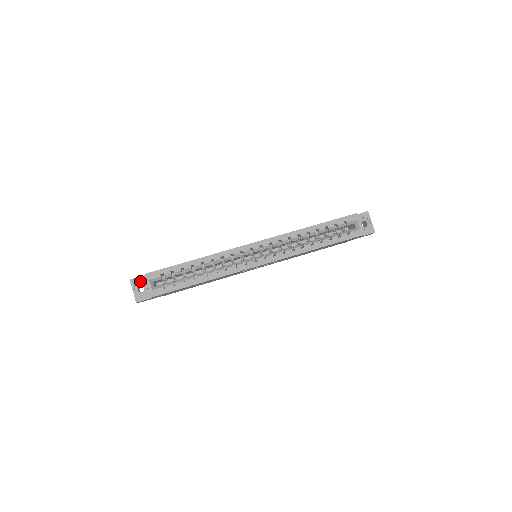
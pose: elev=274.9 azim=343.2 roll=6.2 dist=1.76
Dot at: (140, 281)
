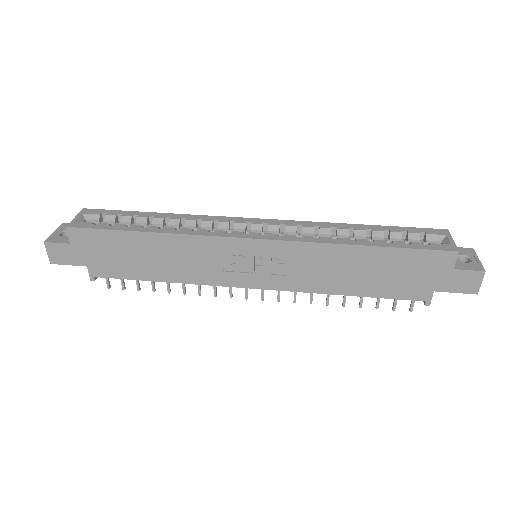
Dot at: occluded
